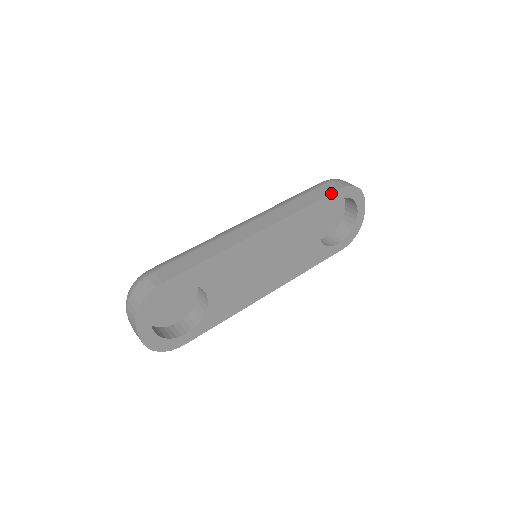
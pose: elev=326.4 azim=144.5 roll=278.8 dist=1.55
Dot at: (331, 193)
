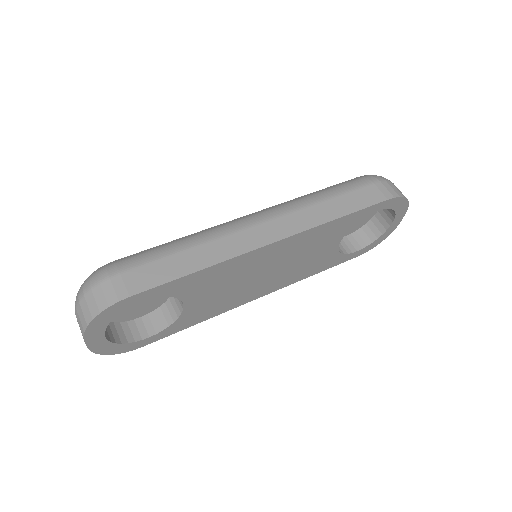
Dot at: (373, 204)
